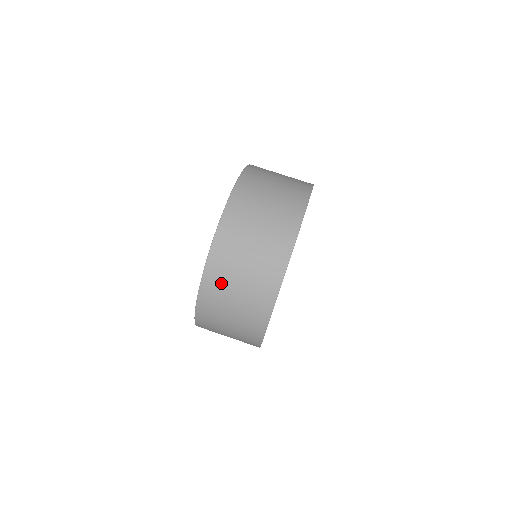
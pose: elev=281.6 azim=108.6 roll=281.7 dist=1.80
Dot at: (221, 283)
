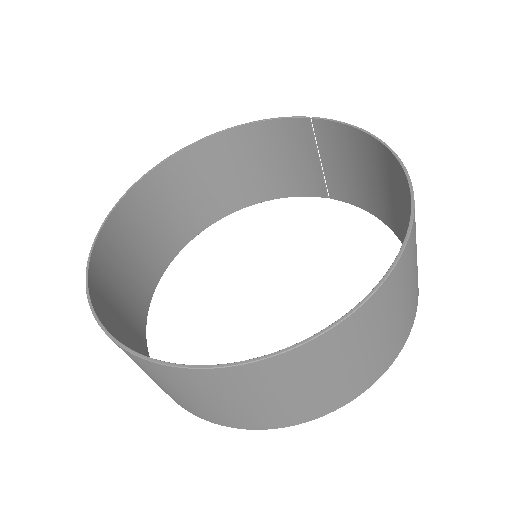
Dot at: occluded
